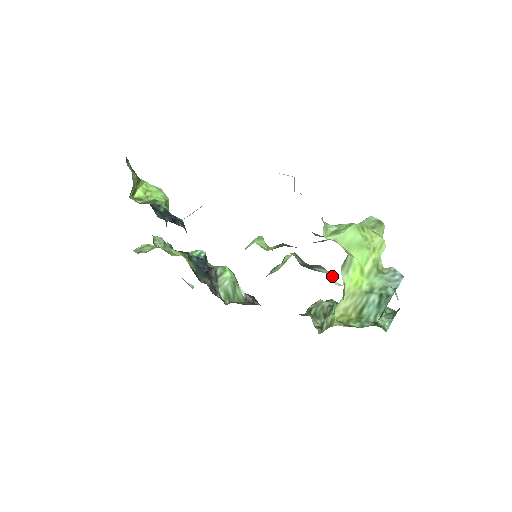
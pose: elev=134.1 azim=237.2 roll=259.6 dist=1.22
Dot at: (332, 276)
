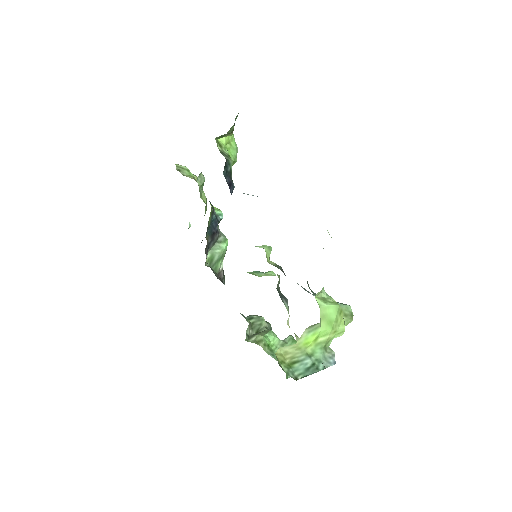
Dot at: occluded
